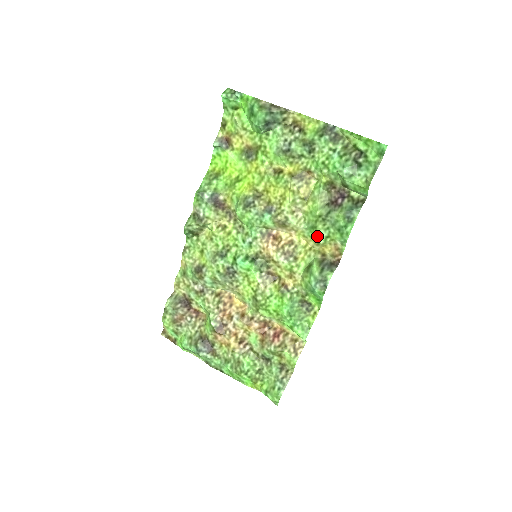
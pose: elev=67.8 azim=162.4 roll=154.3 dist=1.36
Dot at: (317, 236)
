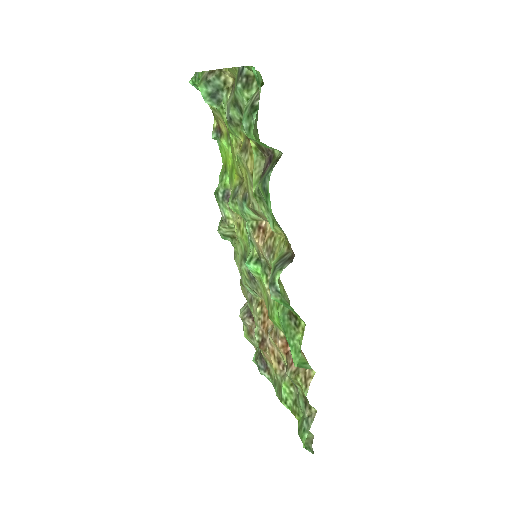
Dot at: (269, 222)
